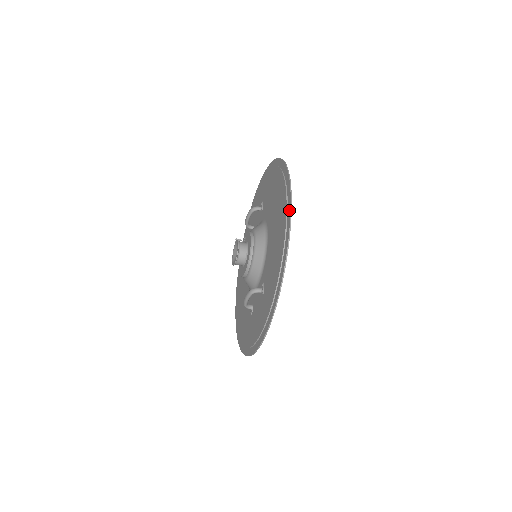
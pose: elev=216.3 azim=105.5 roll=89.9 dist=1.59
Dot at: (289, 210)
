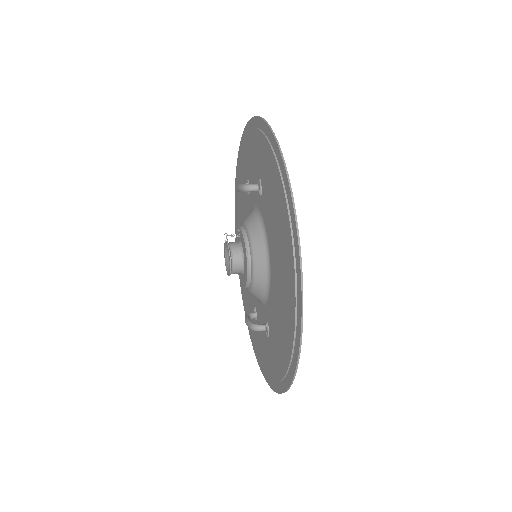
Dot at: (299, 318)
